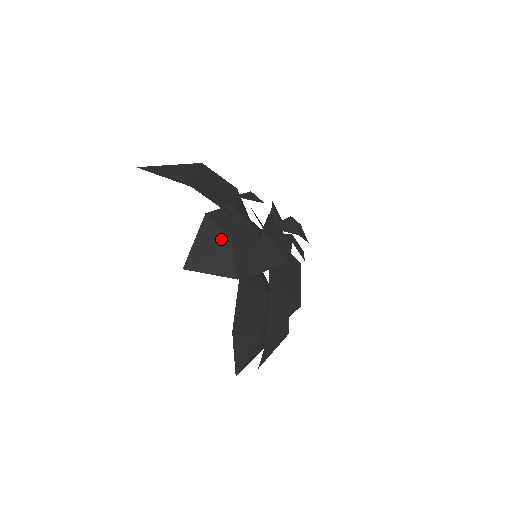
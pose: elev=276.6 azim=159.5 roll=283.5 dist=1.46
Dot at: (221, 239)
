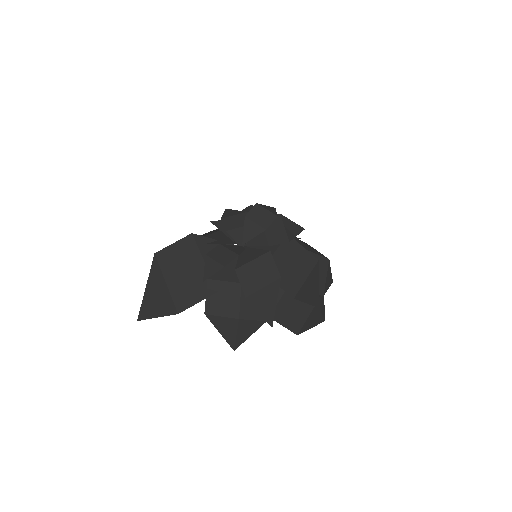
Dot at: (231, 322)
